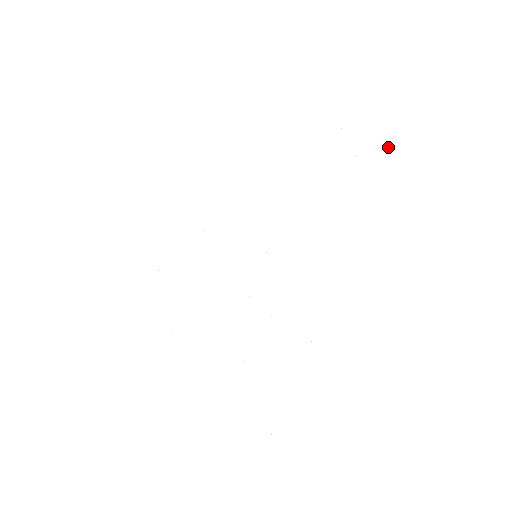
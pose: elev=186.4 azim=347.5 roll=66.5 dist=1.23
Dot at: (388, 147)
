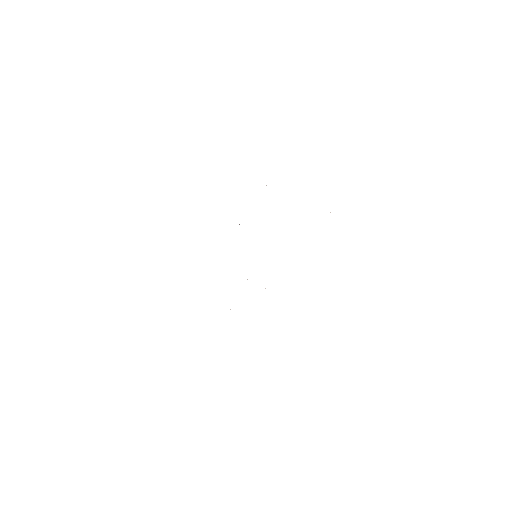
Dot at: occluded
